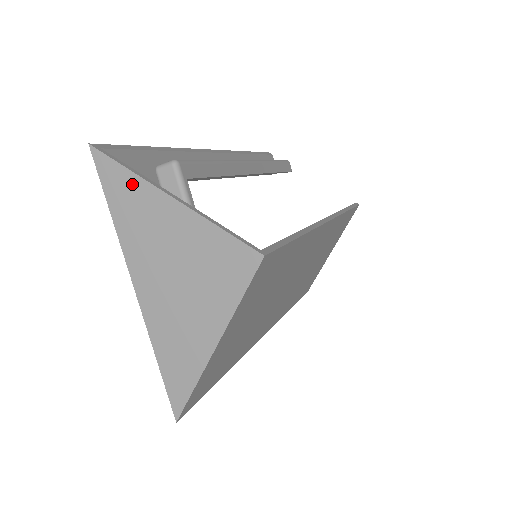
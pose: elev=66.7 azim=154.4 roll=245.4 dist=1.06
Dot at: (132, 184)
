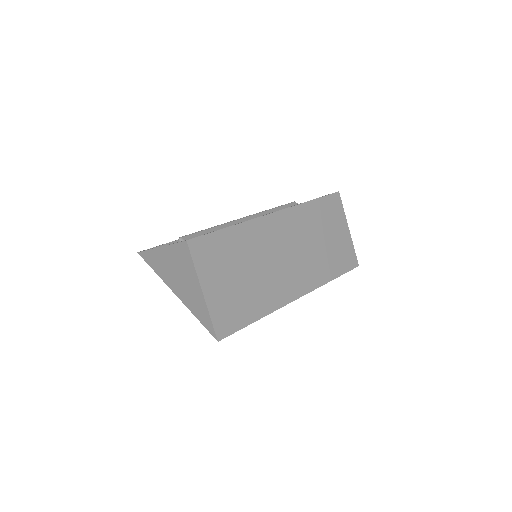
Dot at: (151, 254)
